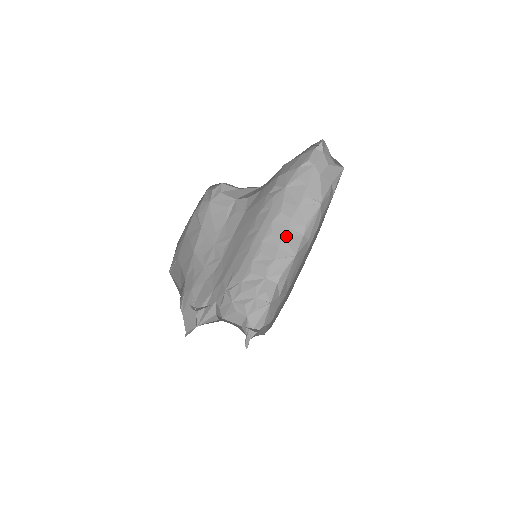
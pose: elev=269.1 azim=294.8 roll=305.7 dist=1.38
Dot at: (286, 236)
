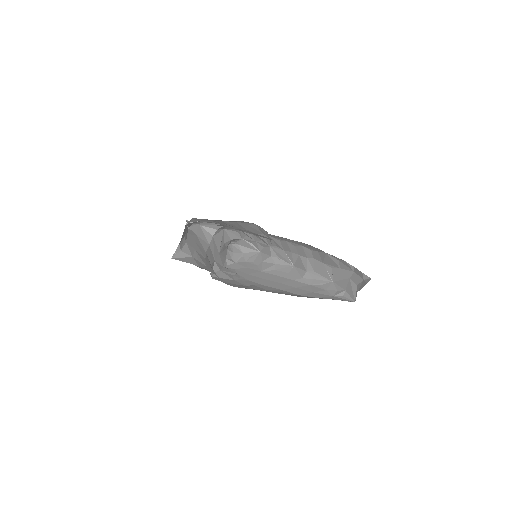
Dot at: (301, 257)
